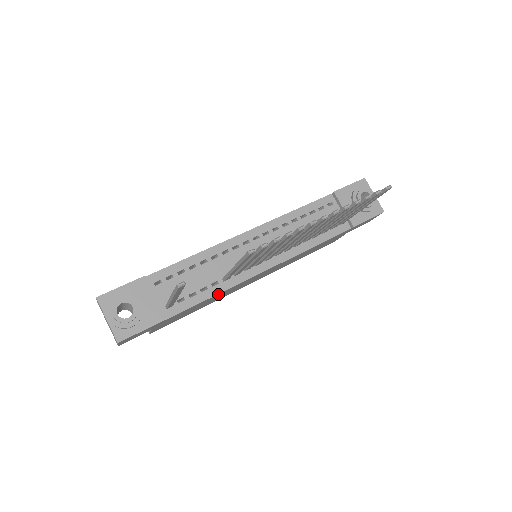
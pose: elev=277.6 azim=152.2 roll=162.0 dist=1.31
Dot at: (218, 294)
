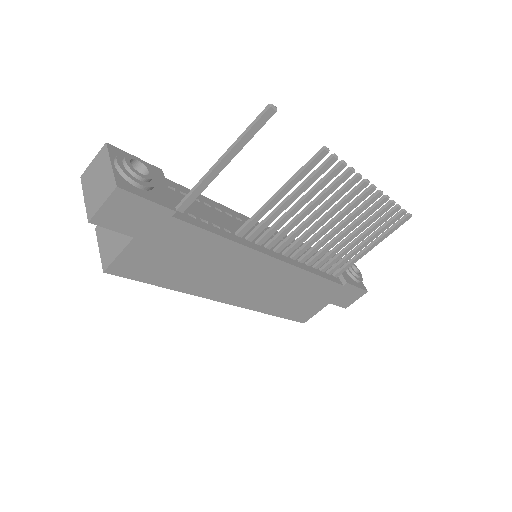
Dot at: (227, 243)
